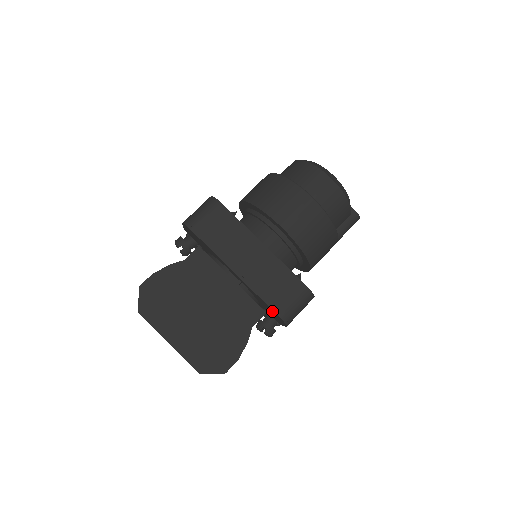
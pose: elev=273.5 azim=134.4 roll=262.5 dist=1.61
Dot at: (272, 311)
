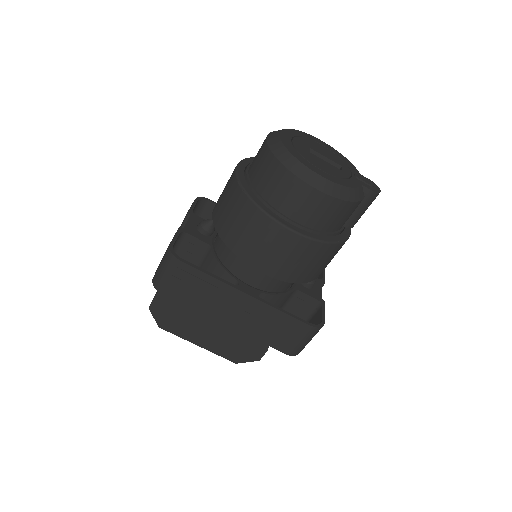
Dot at: occluded
